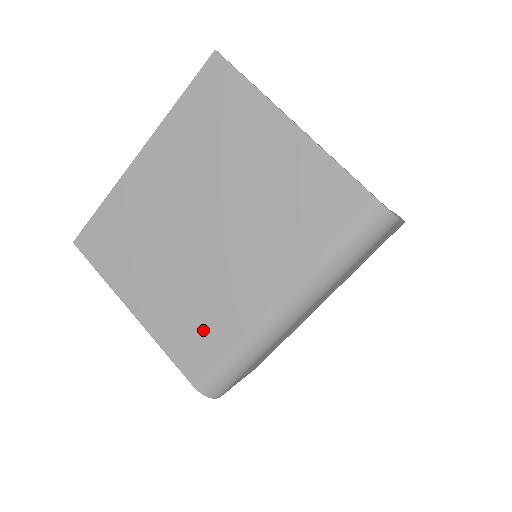
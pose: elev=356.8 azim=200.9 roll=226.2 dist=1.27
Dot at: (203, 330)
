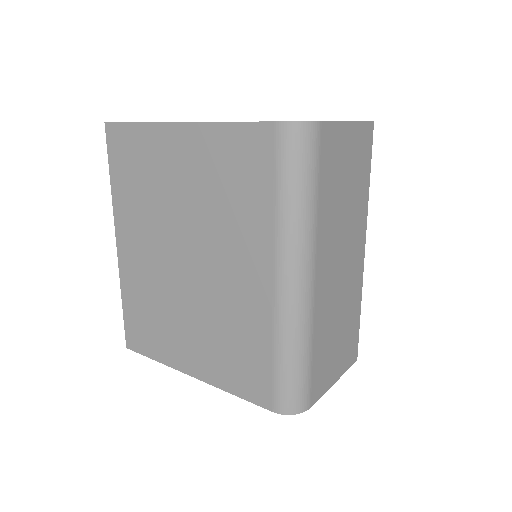
Dot at: (244, 353)
